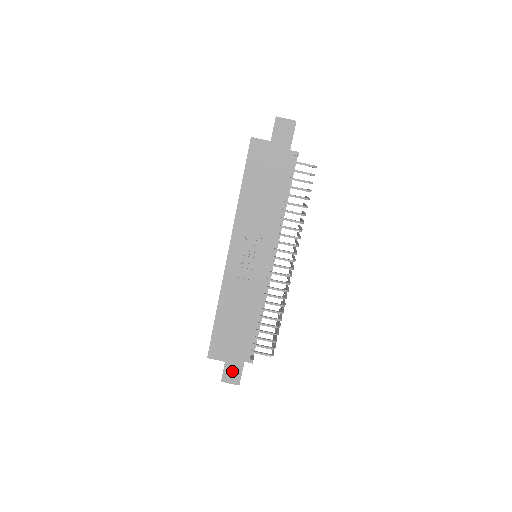
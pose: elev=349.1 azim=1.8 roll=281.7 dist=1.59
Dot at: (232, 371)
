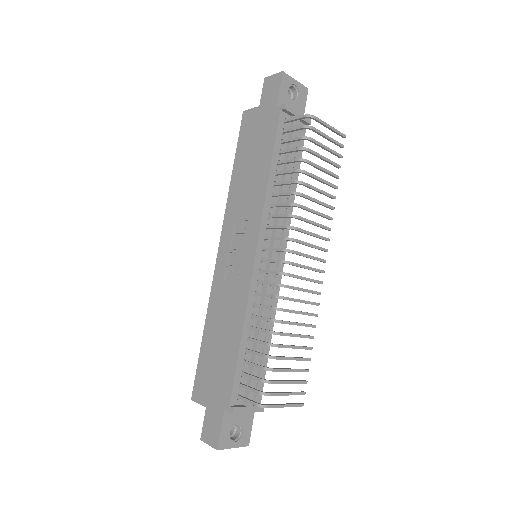
Dot at: (212, 424)
